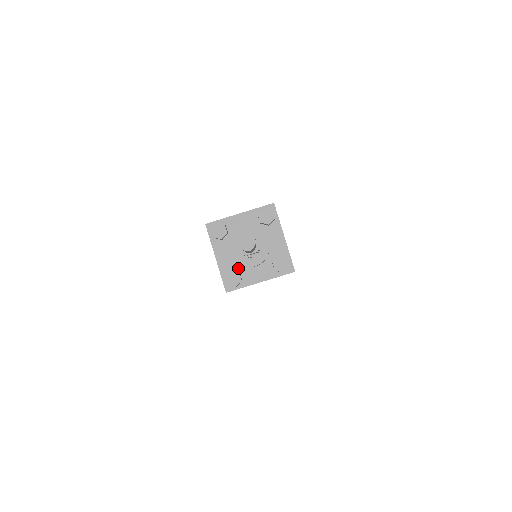
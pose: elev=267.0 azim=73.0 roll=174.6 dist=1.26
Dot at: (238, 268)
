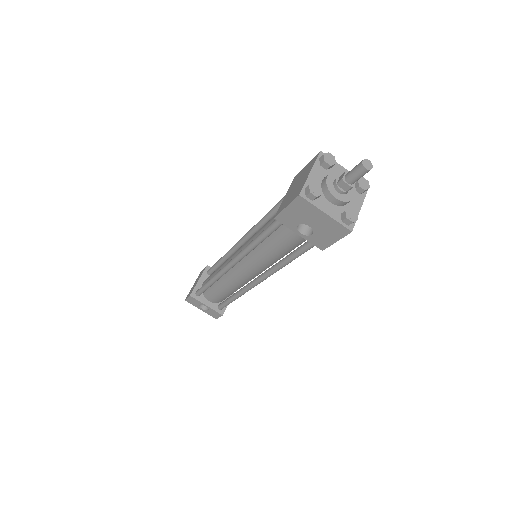
Dot at: (343, 209)
